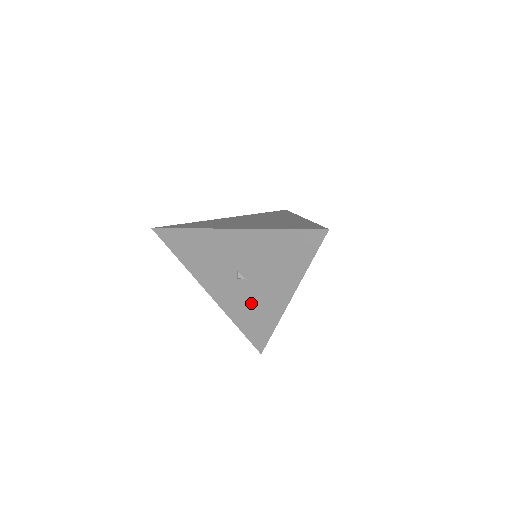
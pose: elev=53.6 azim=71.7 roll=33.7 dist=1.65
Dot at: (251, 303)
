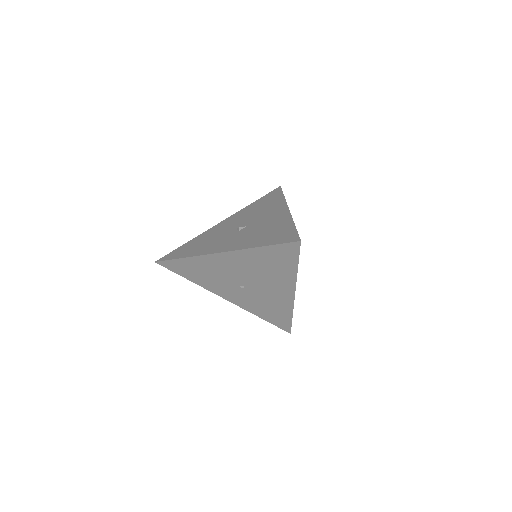
Dot at: (260, 230)
